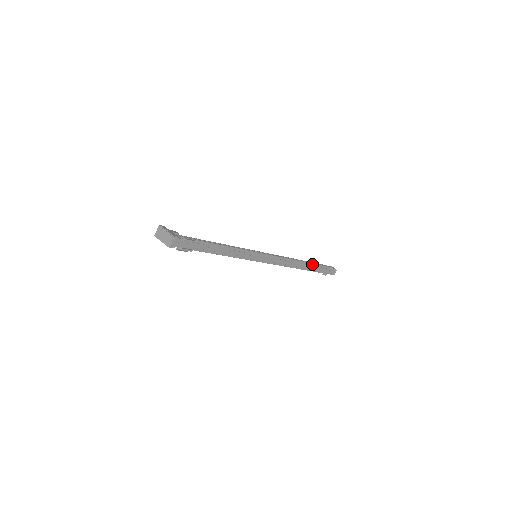
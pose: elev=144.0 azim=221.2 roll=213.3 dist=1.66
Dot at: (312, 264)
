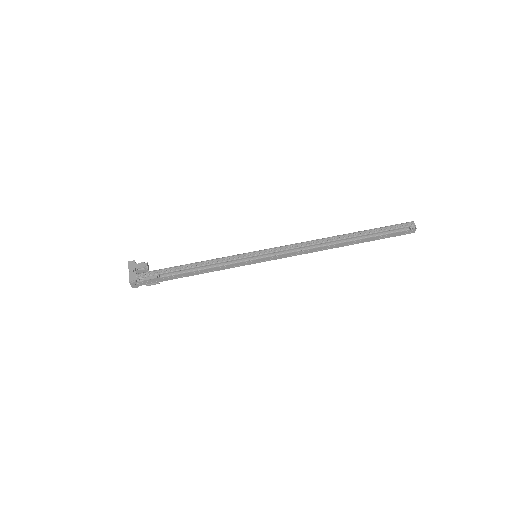
Dot at: (366, 231)
